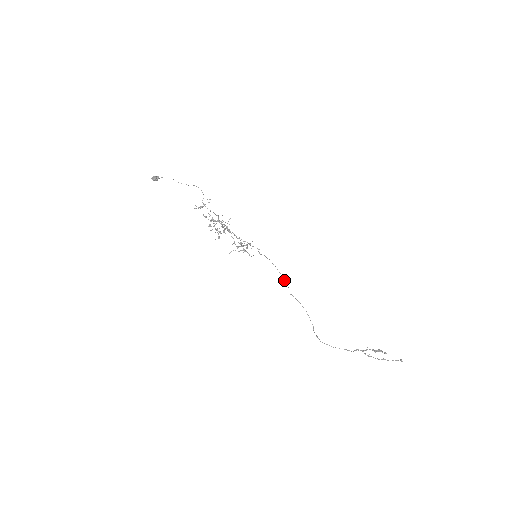
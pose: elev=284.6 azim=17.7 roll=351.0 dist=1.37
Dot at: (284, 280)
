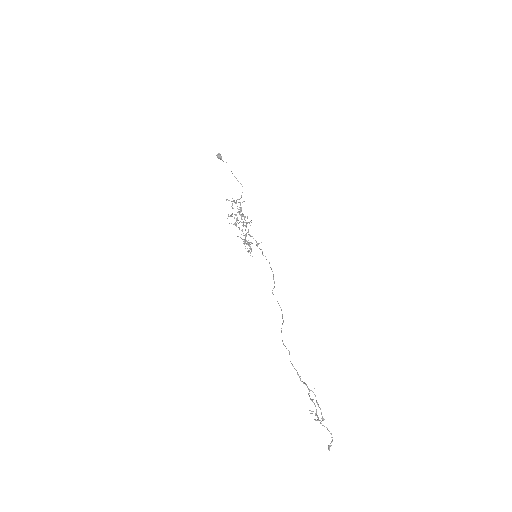
Dot at: occluded
